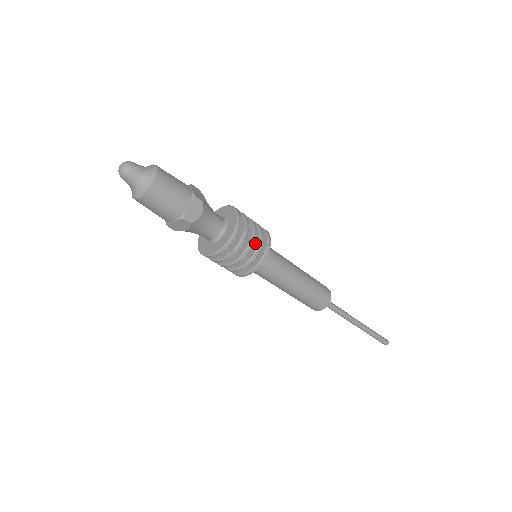
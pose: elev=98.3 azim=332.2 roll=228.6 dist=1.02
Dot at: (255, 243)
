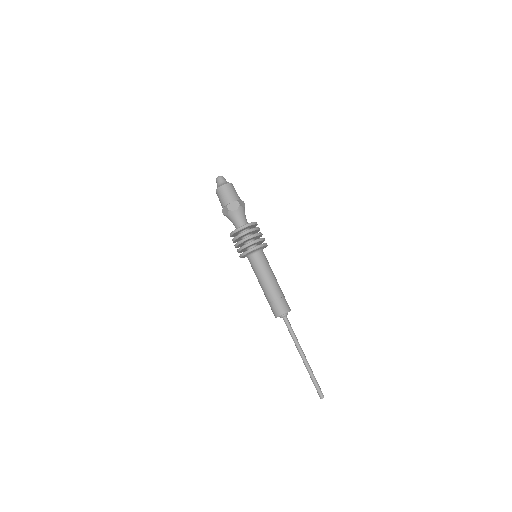
Dot at: (254, 241)
